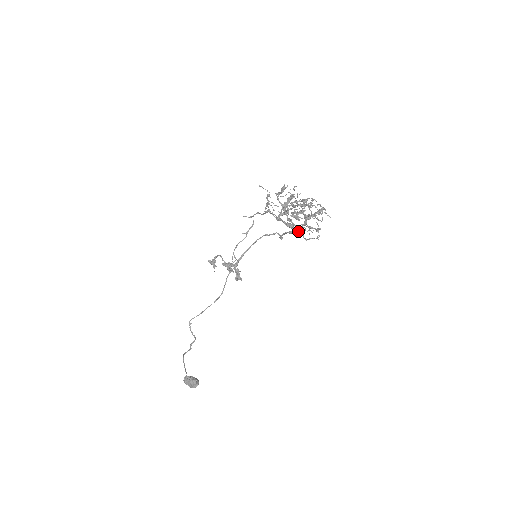
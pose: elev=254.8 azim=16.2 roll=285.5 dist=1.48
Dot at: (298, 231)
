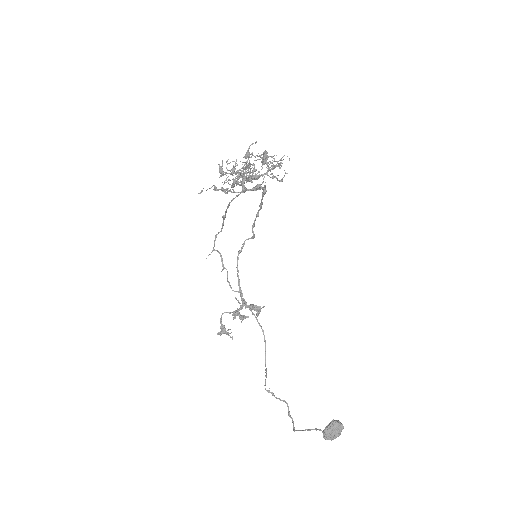
Dot at: occluded
